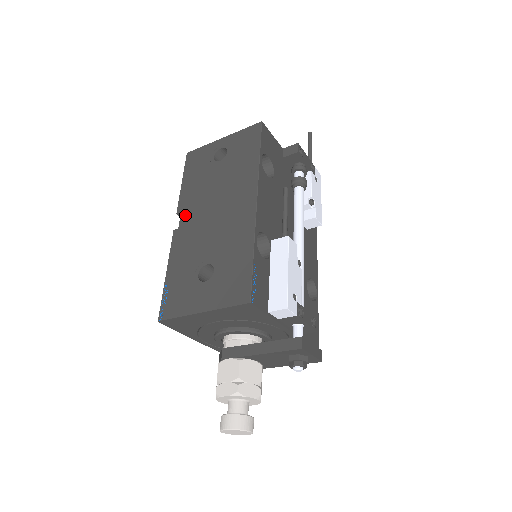
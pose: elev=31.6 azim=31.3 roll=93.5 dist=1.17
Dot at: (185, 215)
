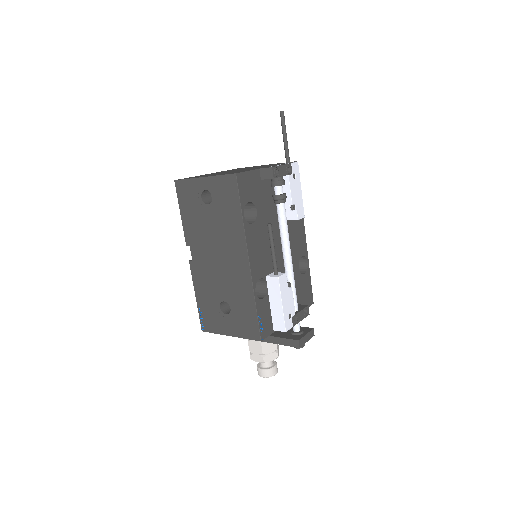
Dot at: (194, 251)
